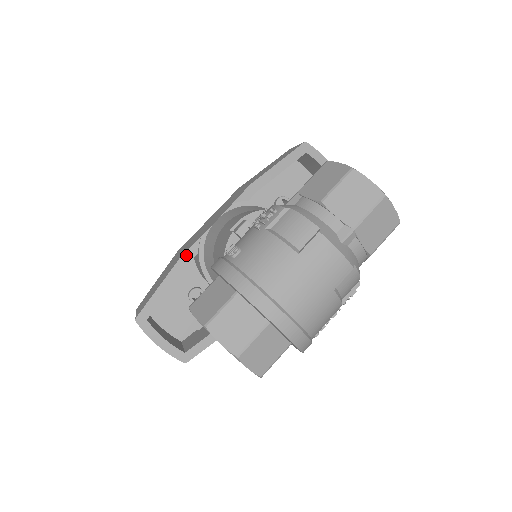
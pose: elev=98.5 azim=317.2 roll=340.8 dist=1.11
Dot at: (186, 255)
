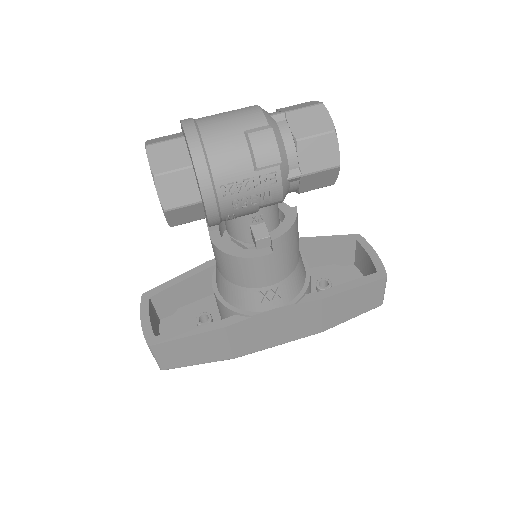
Dot at: (211, 262)
